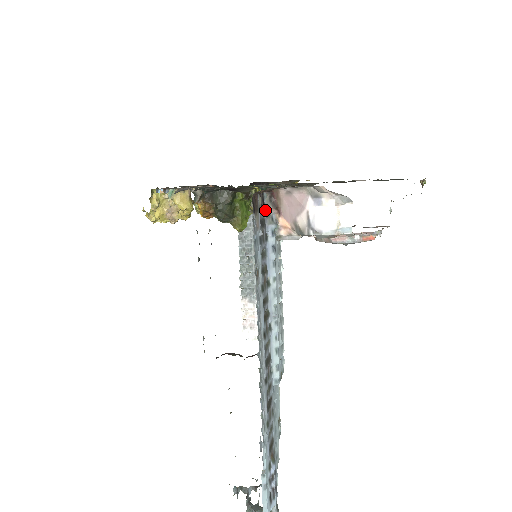
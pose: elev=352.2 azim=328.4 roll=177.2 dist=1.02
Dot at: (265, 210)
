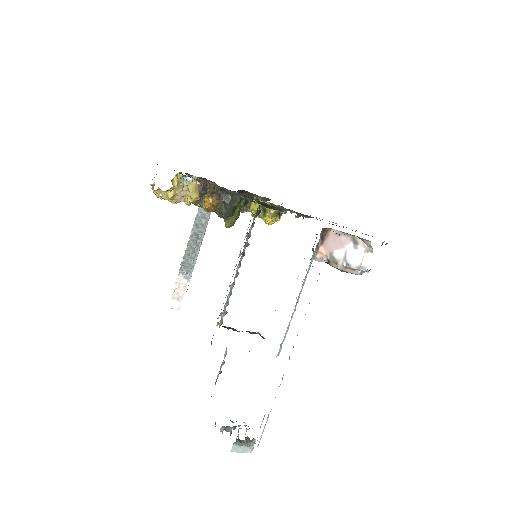
Dot at: (319, 240)
